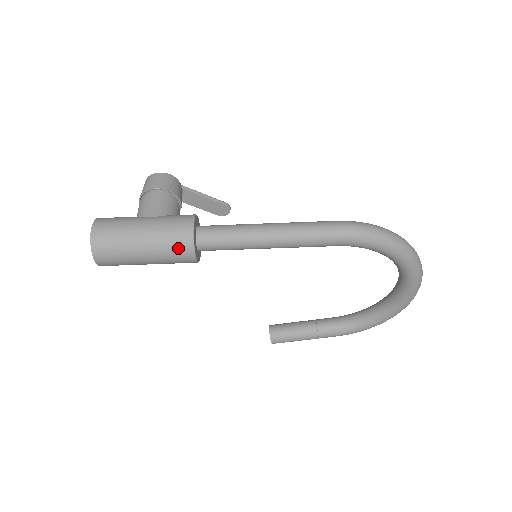
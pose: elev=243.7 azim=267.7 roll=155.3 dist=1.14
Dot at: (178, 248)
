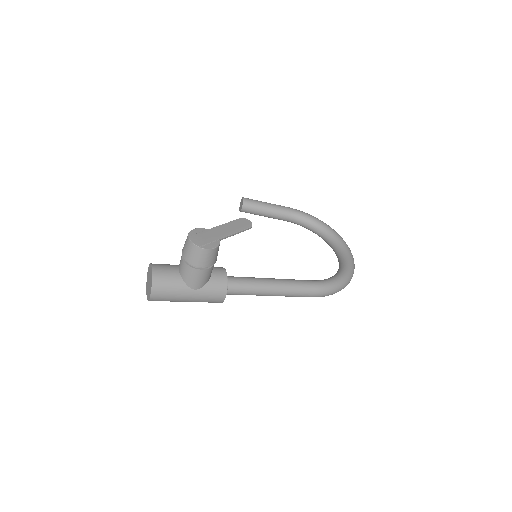
Dot at: occluded
